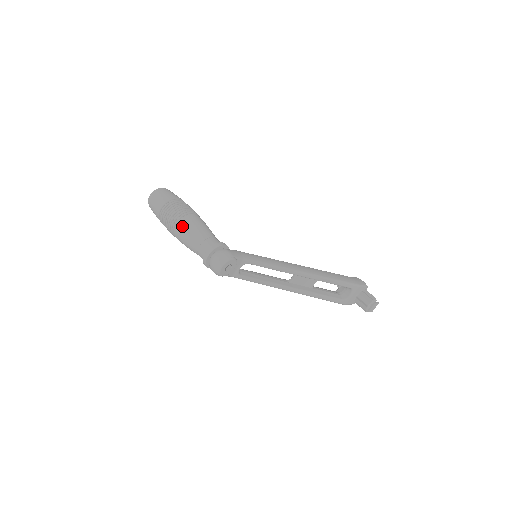
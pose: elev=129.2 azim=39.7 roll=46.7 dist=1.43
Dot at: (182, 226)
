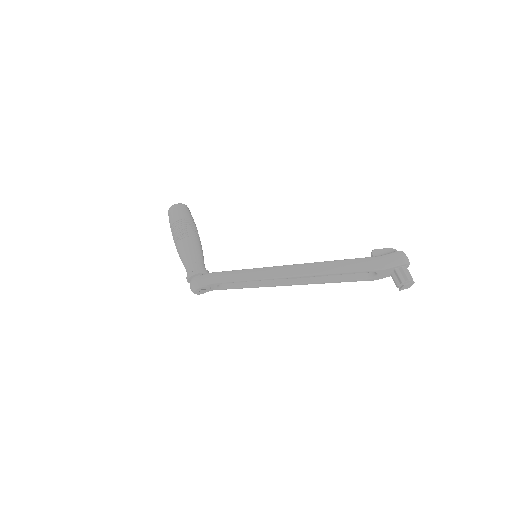
Dot at: (177, 250)
